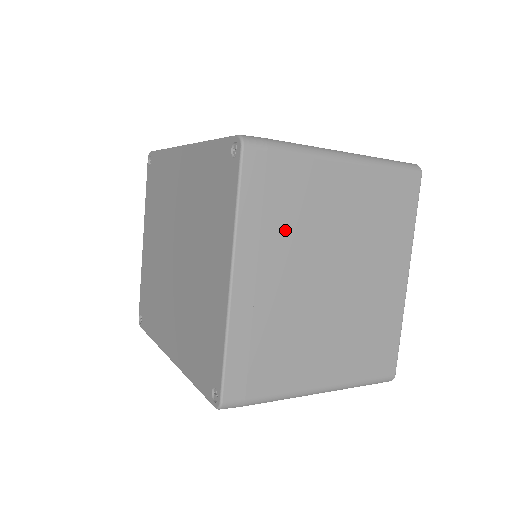
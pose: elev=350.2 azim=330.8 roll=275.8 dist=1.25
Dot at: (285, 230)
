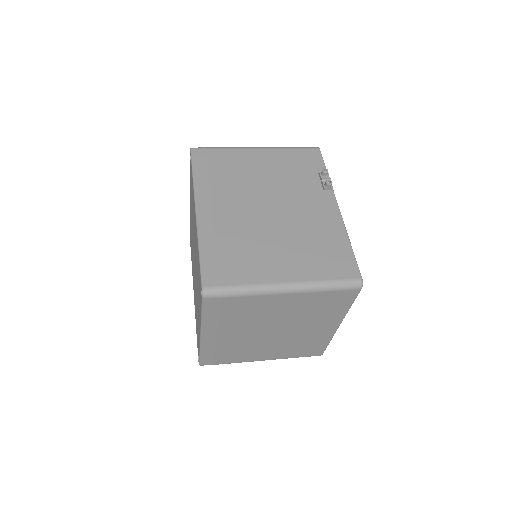
Dot at: (236, 321)
